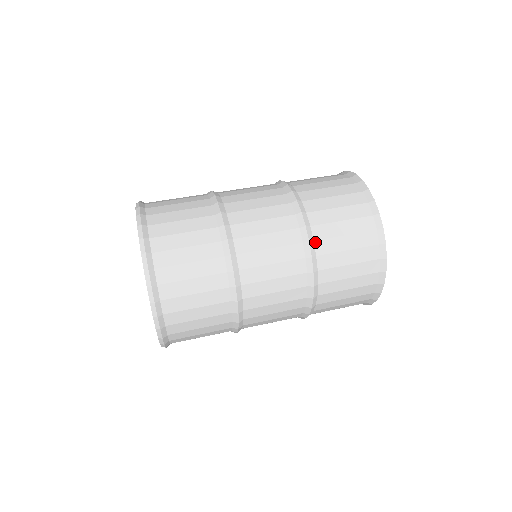
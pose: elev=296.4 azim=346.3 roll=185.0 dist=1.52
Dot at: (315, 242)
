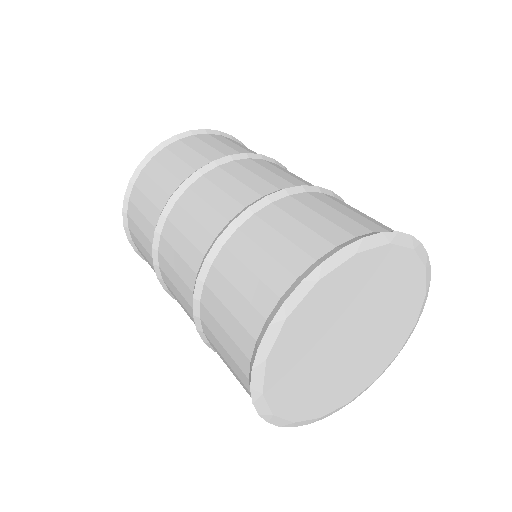
Dot at: (212, 266)
